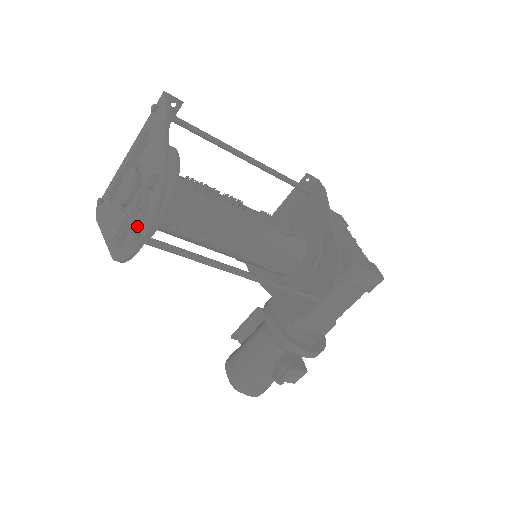
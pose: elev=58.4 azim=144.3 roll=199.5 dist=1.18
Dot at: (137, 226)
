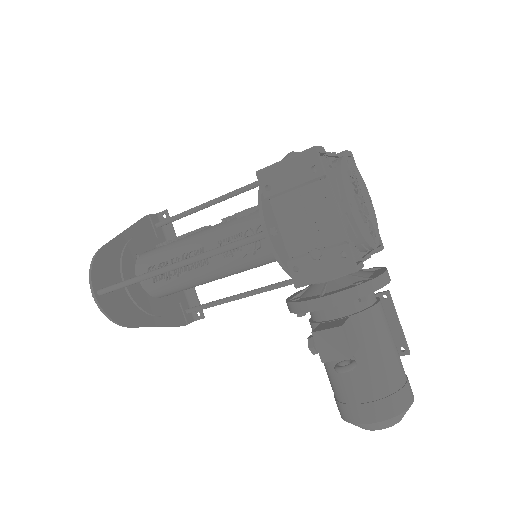
Dot at: occluded
